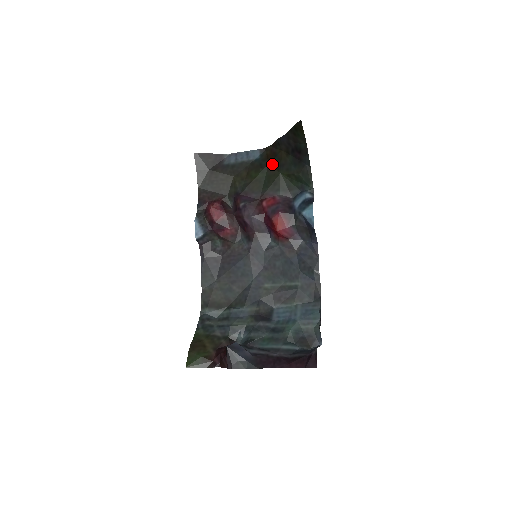
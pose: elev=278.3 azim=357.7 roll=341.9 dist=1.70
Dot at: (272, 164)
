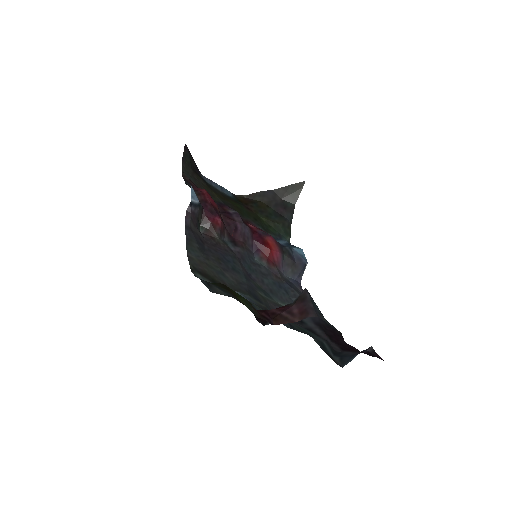
Dot at: (249, 206)
